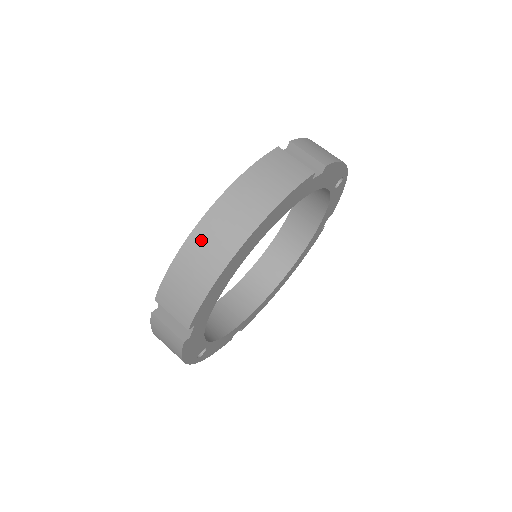
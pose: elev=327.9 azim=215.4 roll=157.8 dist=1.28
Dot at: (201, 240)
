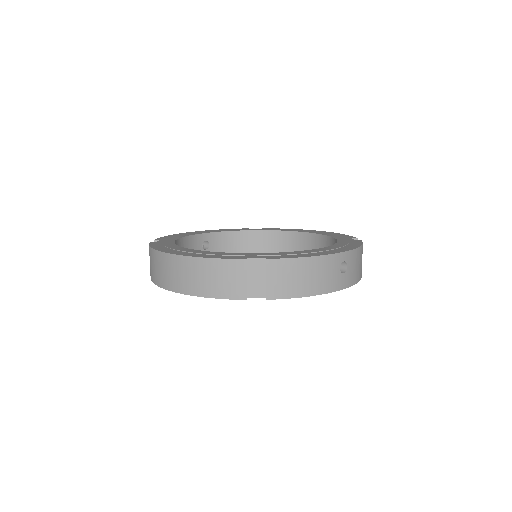
Dot at: (160, 261)
